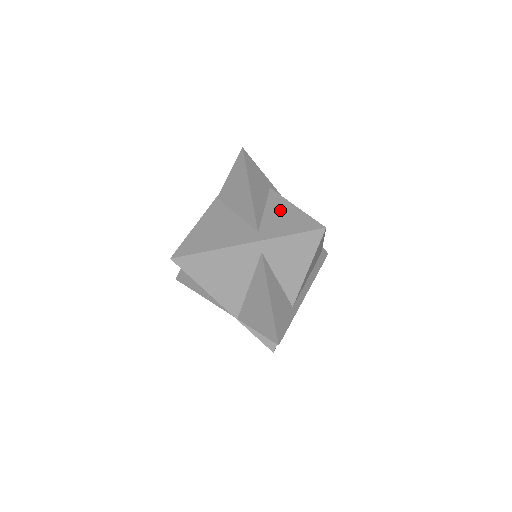
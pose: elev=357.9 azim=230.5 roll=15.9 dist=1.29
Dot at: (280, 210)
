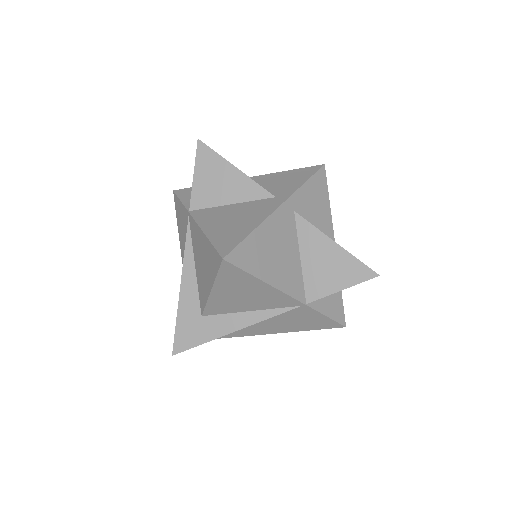
Dot at: (268, 180)
